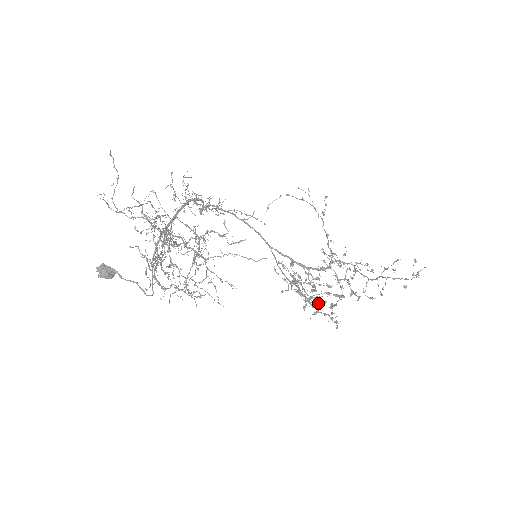
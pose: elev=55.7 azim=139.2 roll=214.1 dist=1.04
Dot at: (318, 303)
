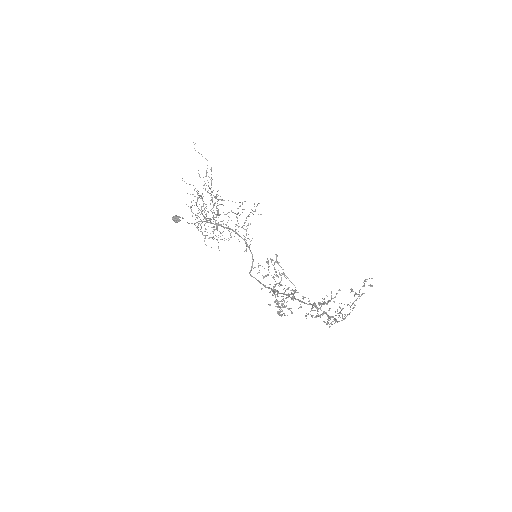
Dot at: occluded
